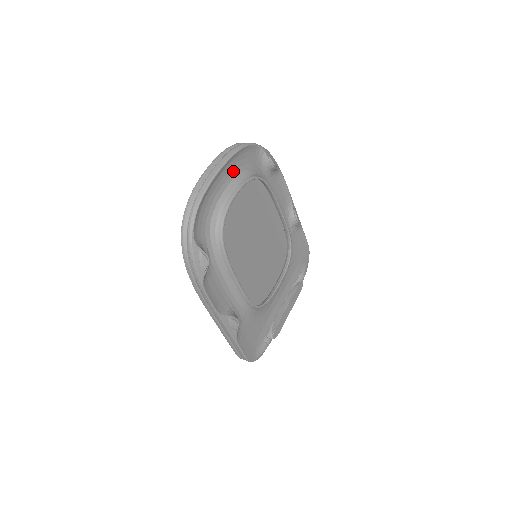
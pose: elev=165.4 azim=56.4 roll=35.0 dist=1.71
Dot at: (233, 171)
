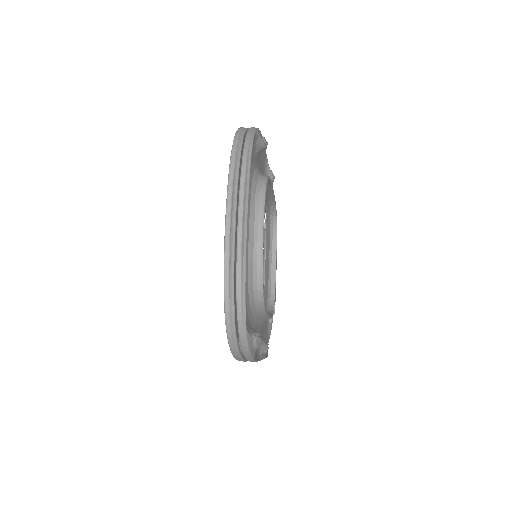
Dot at: occluded
